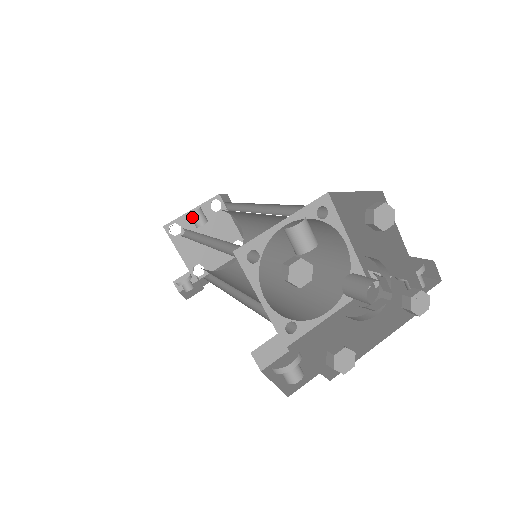
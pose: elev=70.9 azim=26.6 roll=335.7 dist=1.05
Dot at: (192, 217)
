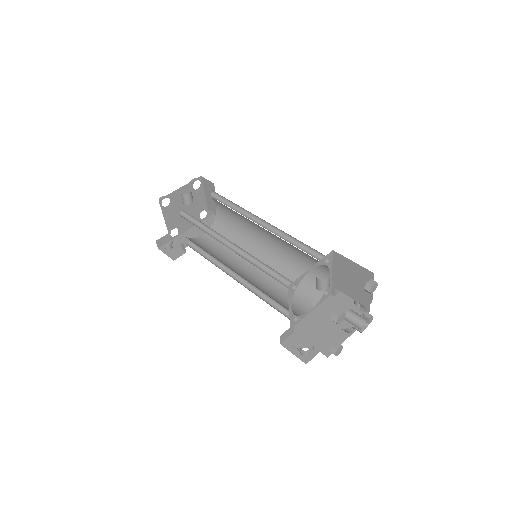
Dot at: (184, 197)
